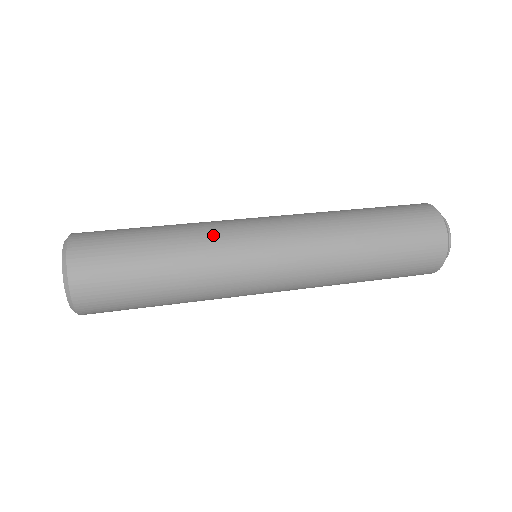
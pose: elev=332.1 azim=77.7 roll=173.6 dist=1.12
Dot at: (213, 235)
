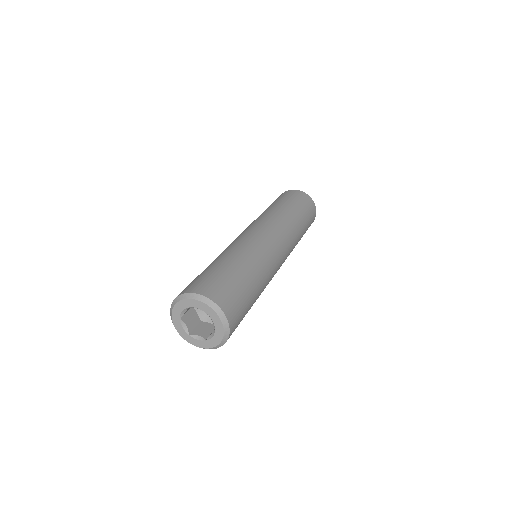
Dot at: (246, 245)
